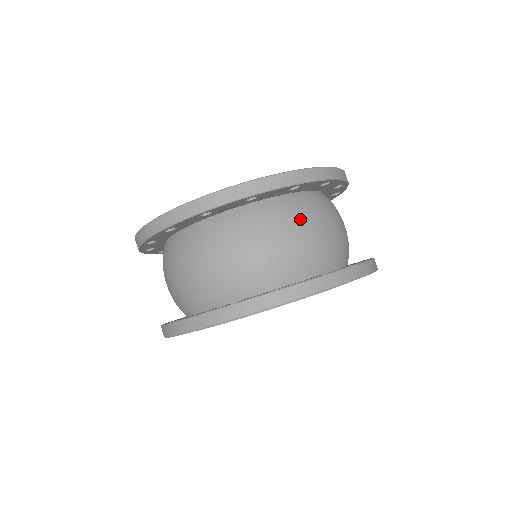
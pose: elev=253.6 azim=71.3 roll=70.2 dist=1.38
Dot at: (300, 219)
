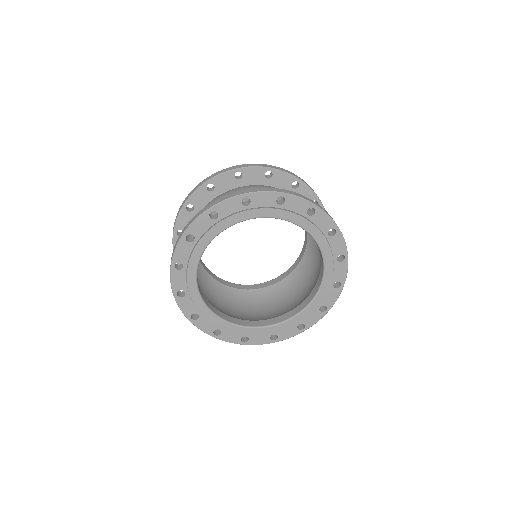
Dot at: (271, 187)
